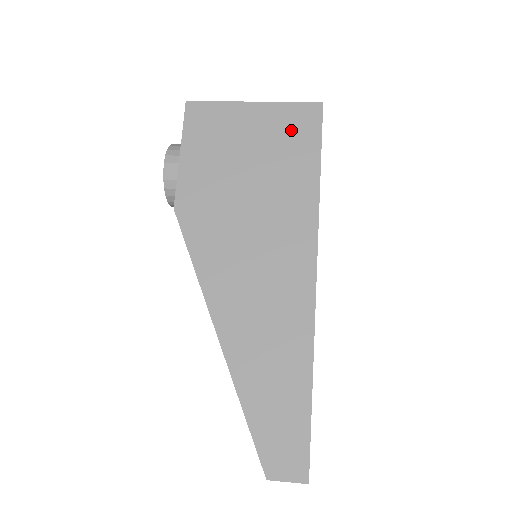
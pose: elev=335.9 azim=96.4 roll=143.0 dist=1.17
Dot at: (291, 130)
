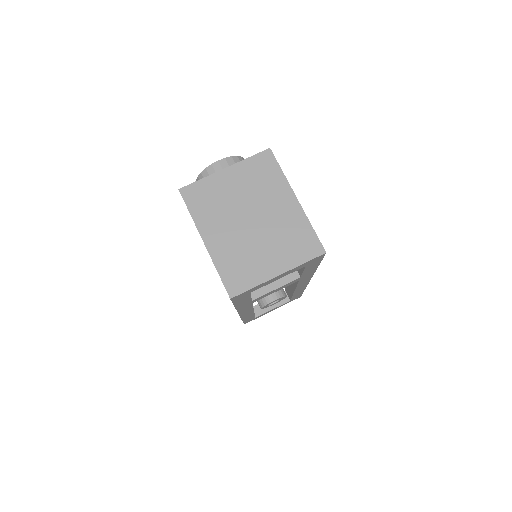
Dot at: occluded
